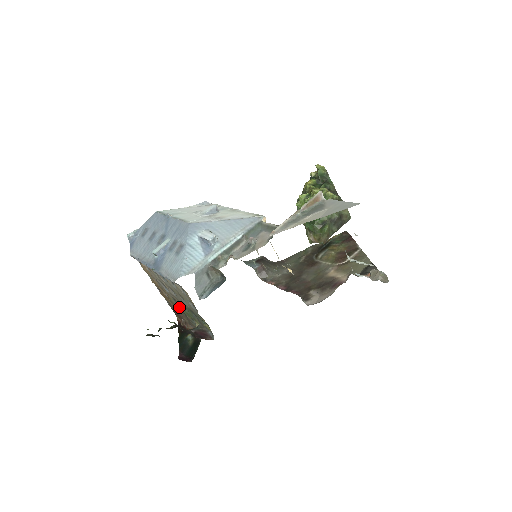
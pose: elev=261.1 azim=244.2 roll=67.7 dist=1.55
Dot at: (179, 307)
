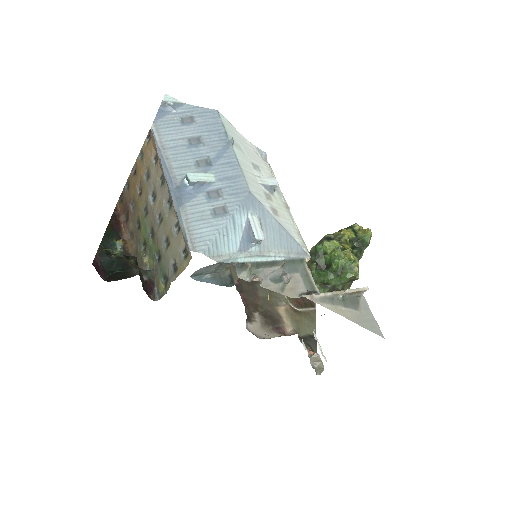
Dot at: (142, 219)
